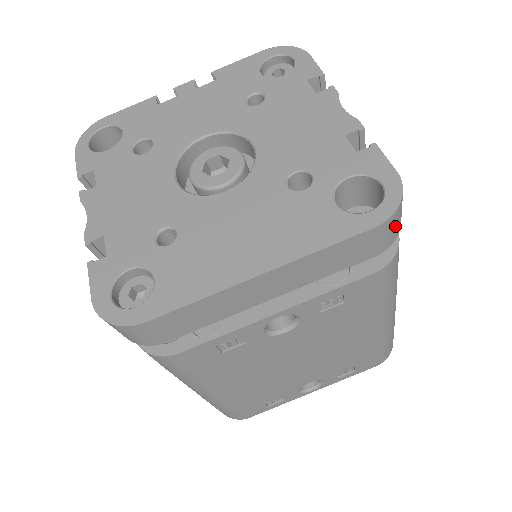
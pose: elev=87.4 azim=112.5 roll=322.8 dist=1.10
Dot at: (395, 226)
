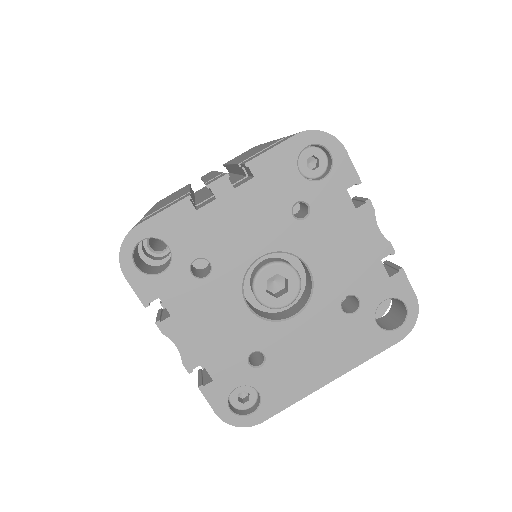
Dot at: occluded
